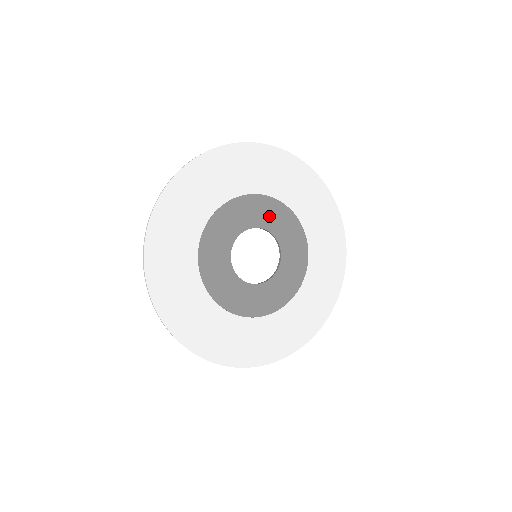
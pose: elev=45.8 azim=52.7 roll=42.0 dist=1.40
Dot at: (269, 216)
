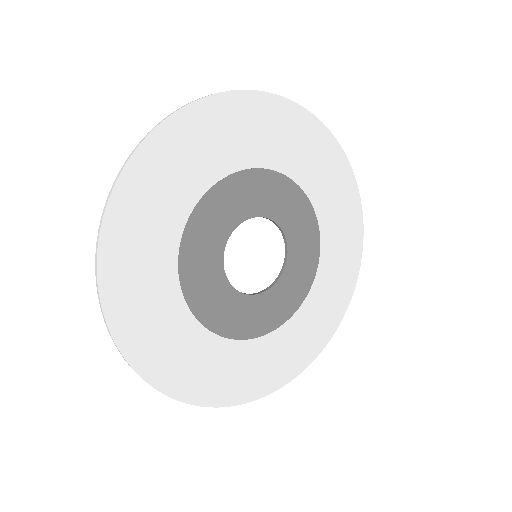
Dot at: (285, 206)
